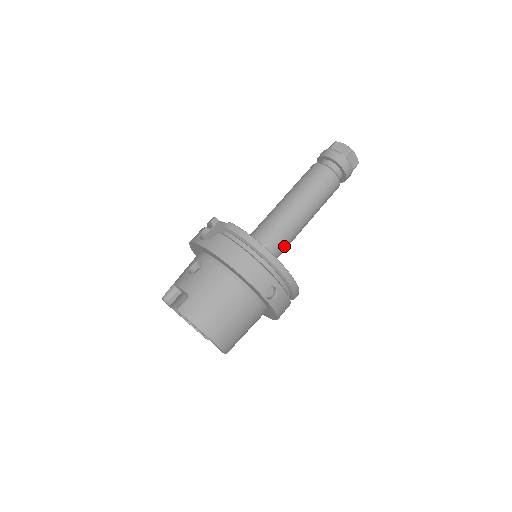
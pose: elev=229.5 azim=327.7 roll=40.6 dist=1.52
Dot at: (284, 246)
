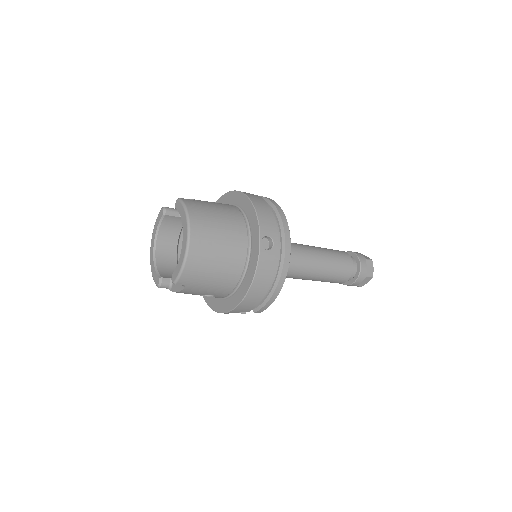
Dot at: occluded
